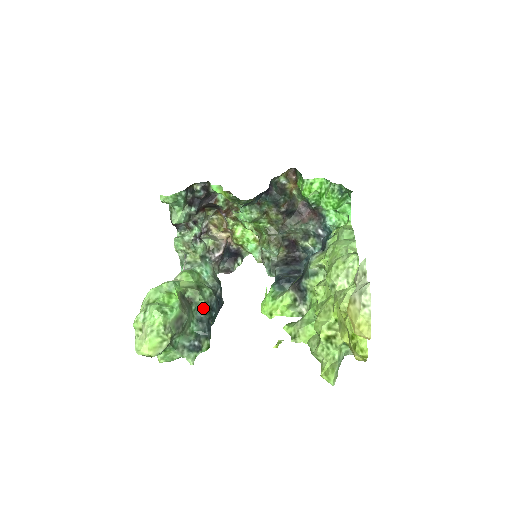
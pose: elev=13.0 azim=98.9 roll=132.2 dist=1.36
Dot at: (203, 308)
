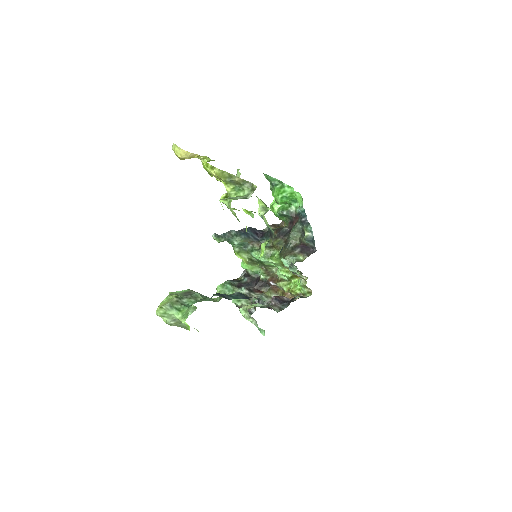
Dot at: occluded
